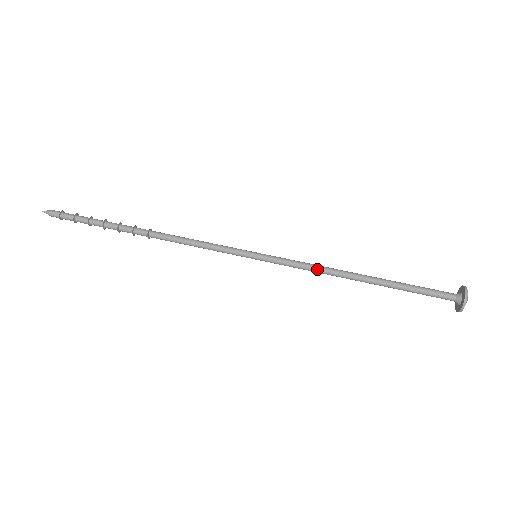
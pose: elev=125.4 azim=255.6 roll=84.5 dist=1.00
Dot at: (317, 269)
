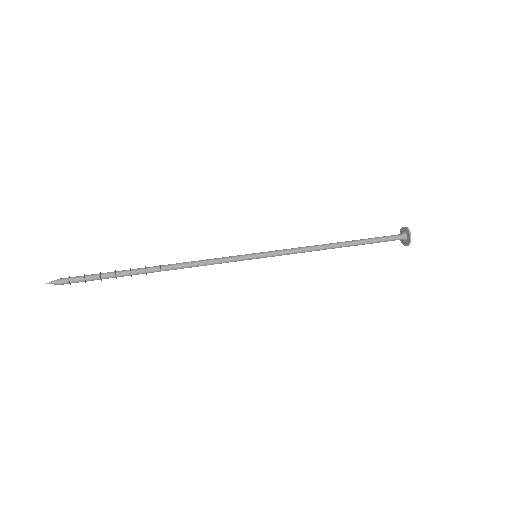
Dot at: (305, 247)
